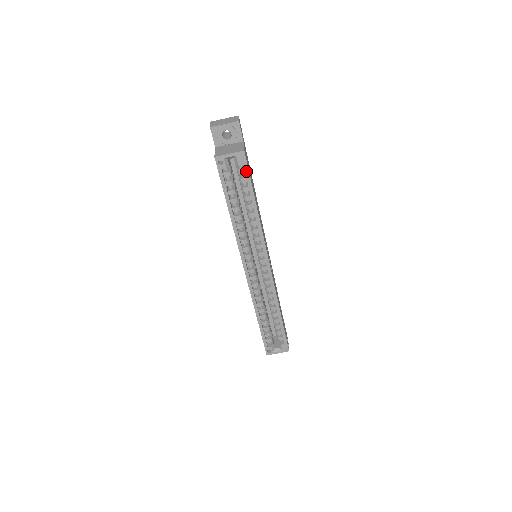
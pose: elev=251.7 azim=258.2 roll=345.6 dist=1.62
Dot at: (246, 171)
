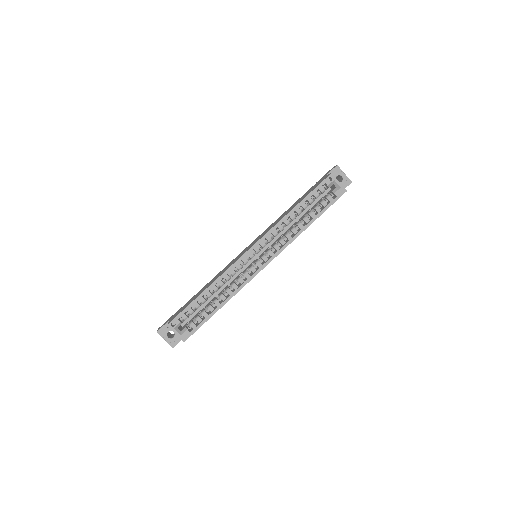
Dot at: (333, 201)
